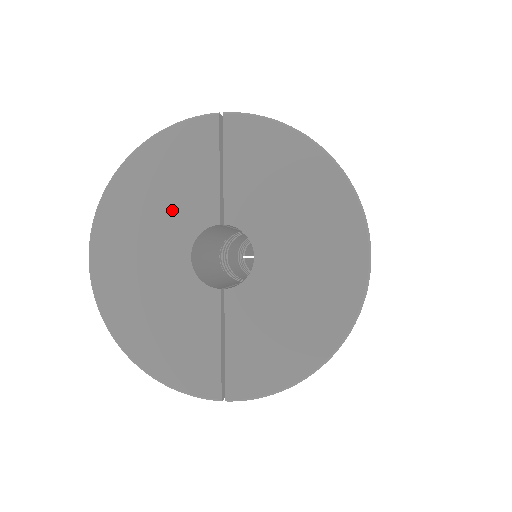
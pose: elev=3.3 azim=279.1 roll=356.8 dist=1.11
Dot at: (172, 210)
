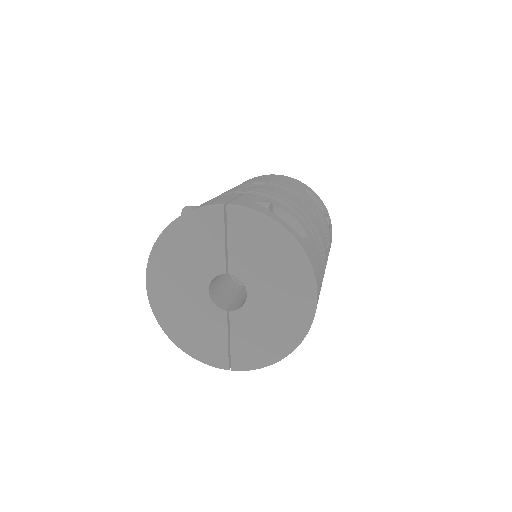
Dot at: (196, 263)
